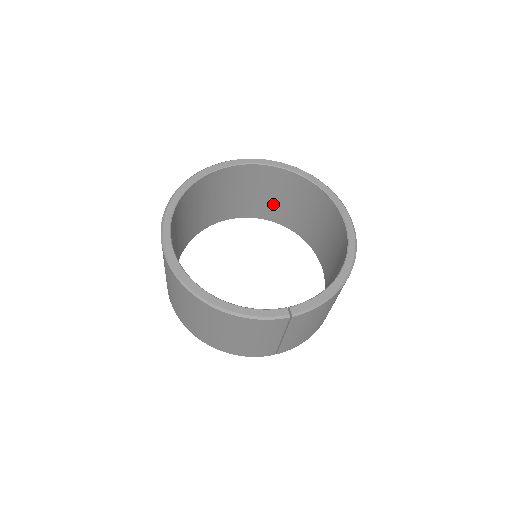
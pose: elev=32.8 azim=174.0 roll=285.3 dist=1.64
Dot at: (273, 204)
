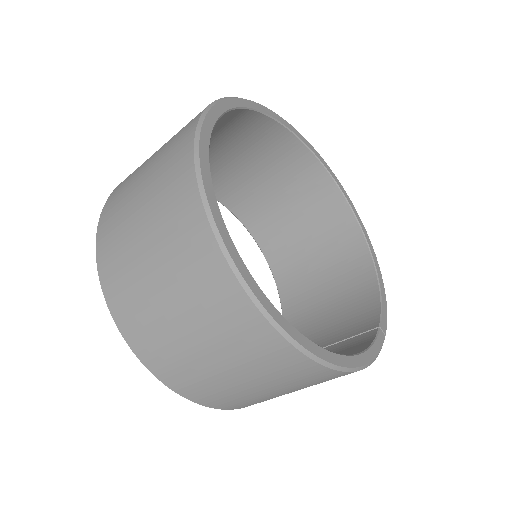
Dot at: occluded
